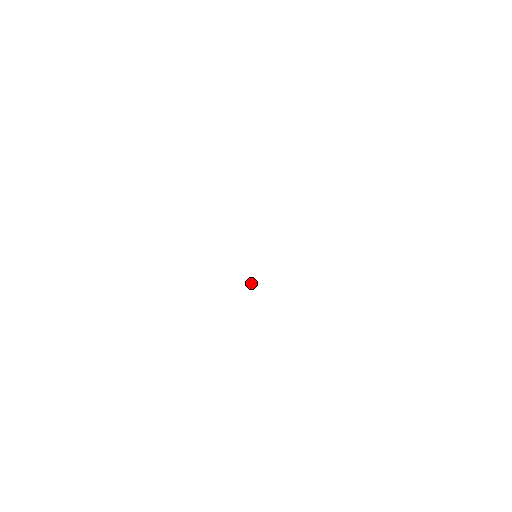
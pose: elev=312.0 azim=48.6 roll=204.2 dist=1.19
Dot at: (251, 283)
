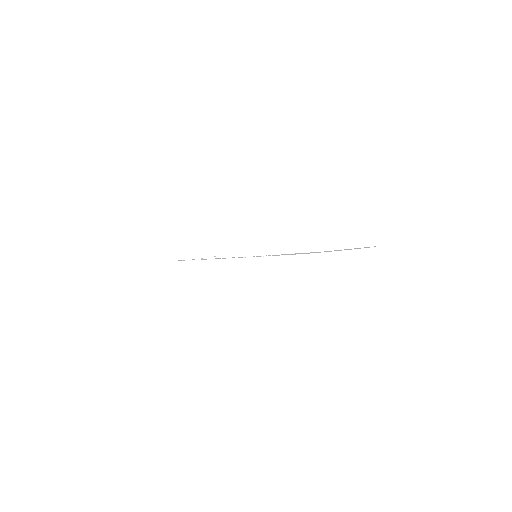
Dot at: occluded
